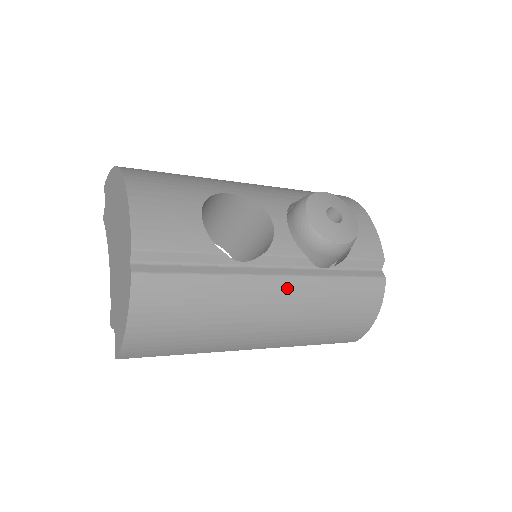
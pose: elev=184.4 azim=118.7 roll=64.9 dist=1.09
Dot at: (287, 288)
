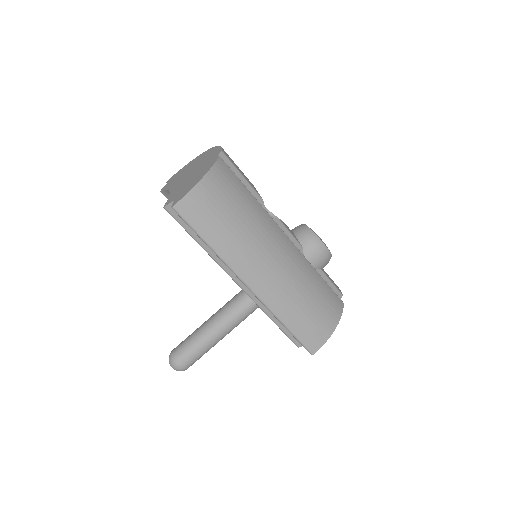
Dot at: (290, 247)
